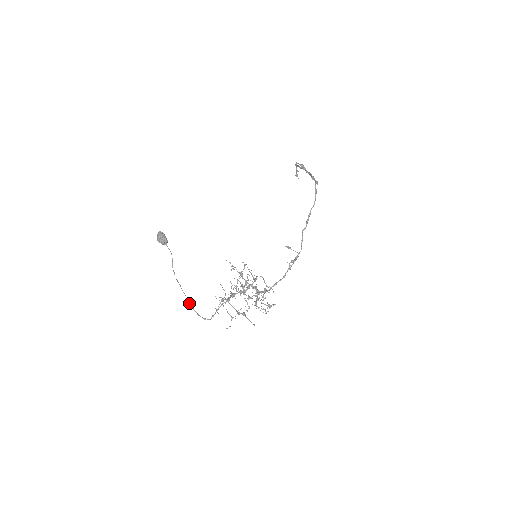
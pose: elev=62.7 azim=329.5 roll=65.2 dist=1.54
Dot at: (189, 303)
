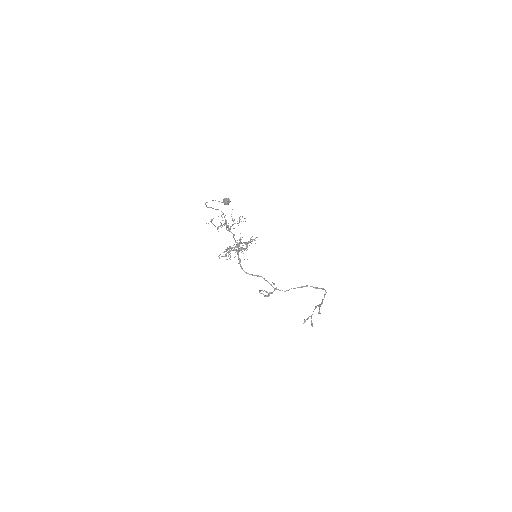
Dot at: (207, 202)
